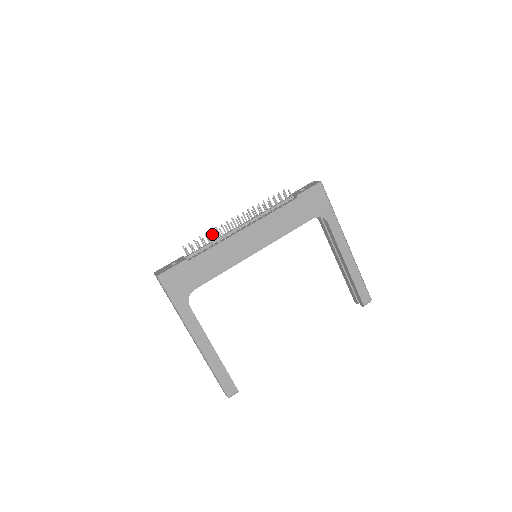
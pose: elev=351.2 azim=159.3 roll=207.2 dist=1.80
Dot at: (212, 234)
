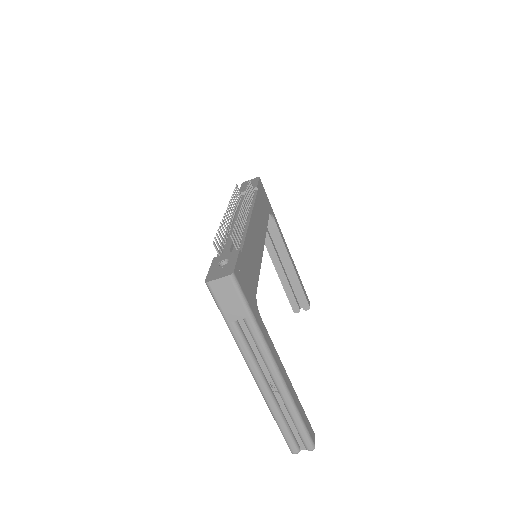
Dot at: (223, 228)
